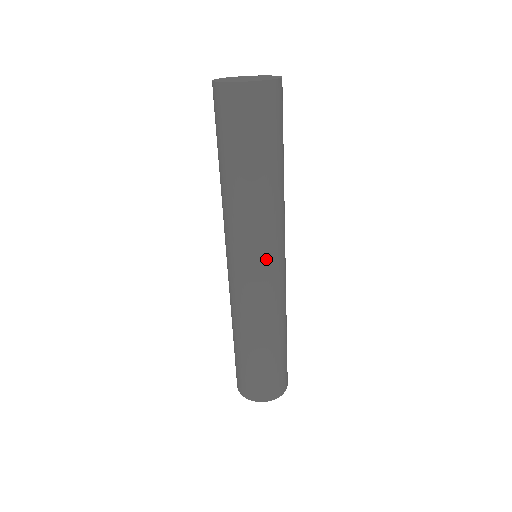
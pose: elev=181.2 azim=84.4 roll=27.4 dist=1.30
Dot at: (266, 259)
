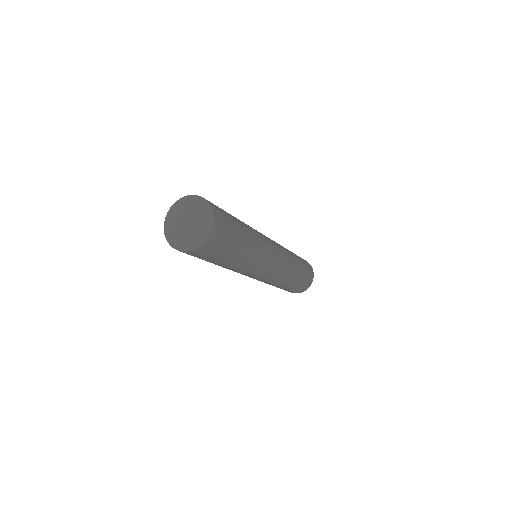
Dot at: (249, 276)
